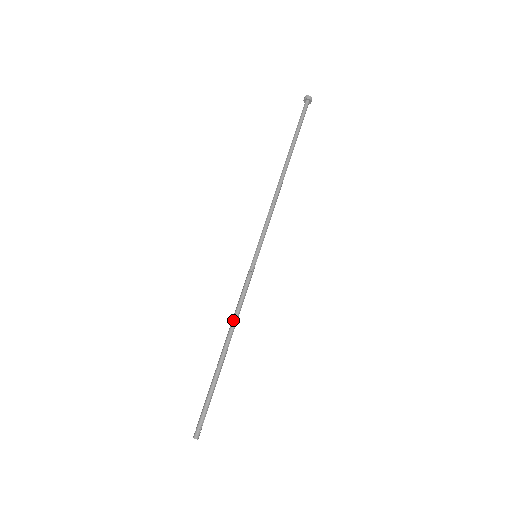
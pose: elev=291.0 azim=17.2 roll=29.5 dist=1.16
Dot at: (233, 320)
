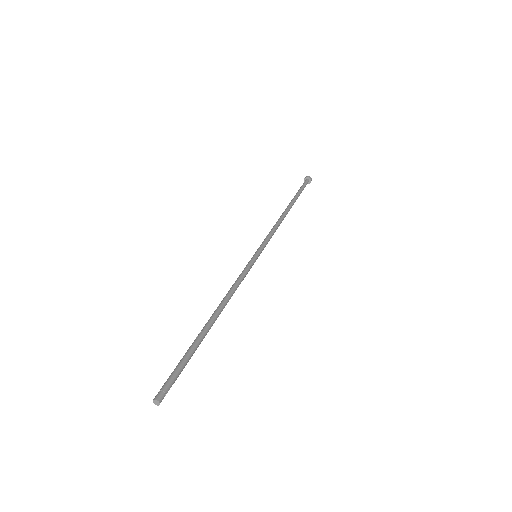
Dot at: (228, 296)
